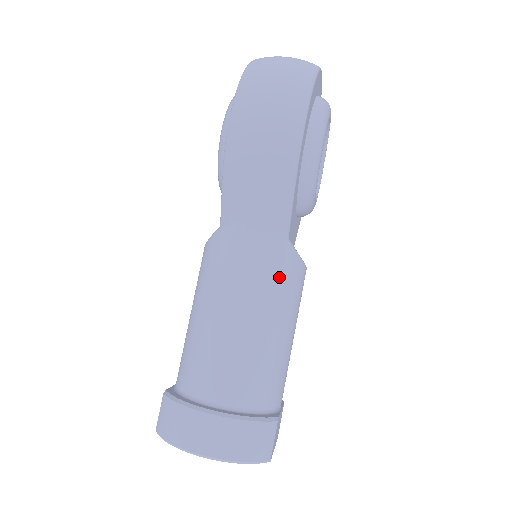
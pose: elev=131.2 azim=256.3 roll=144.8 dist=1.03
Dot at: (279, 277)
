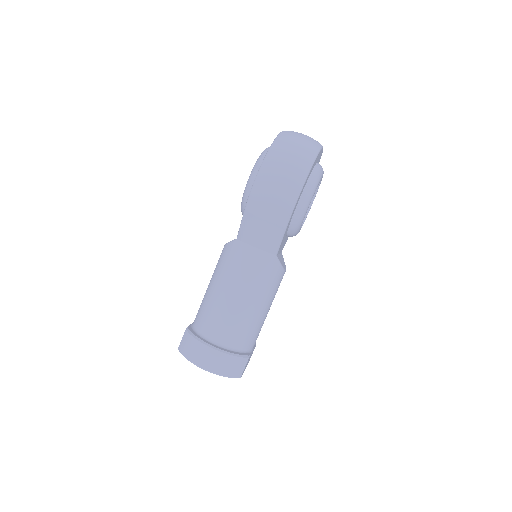
Dot at: (266, 278)
